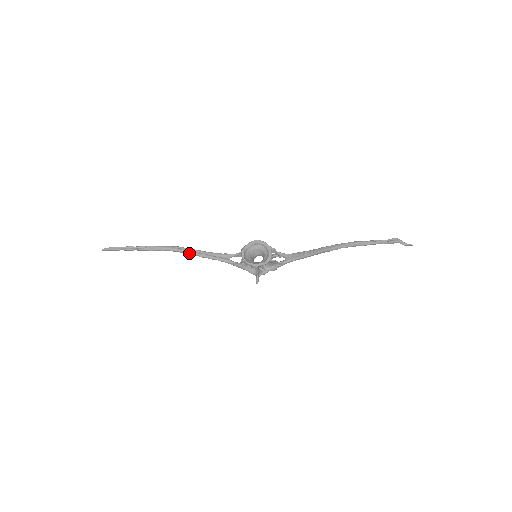
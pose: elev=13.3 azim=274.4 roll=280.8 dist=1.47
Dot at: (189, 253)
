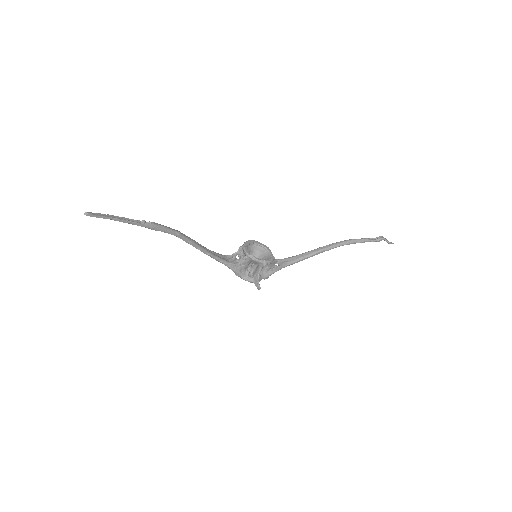
Dot at: (191, 242)
